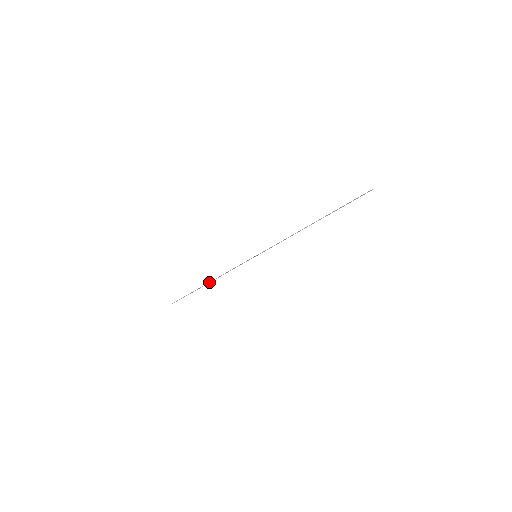
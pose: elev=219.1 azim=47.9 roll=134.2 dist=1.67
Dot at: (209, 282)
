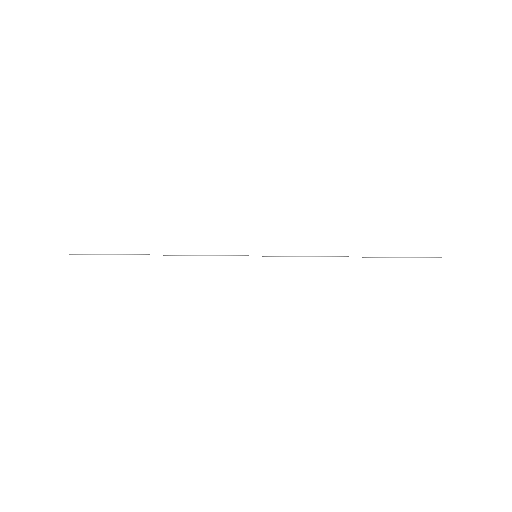
Dot at: occluded
